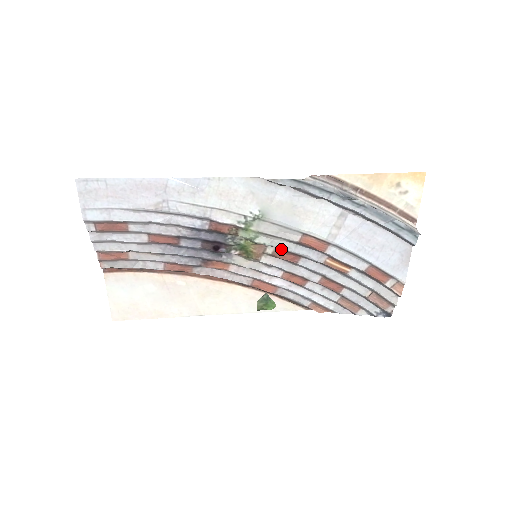
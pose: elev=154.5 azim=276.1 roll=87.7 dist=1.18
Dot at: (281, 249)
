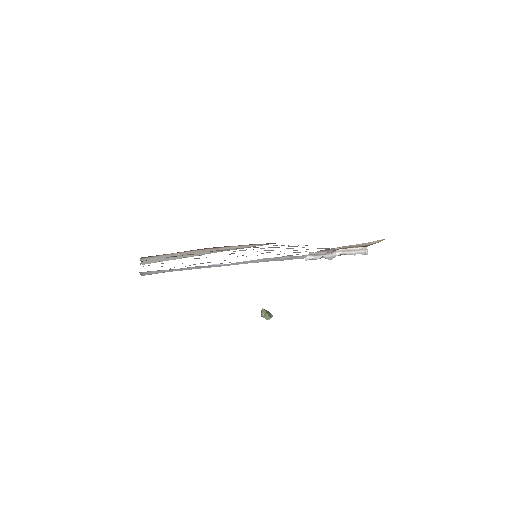
Dot at: occluded
